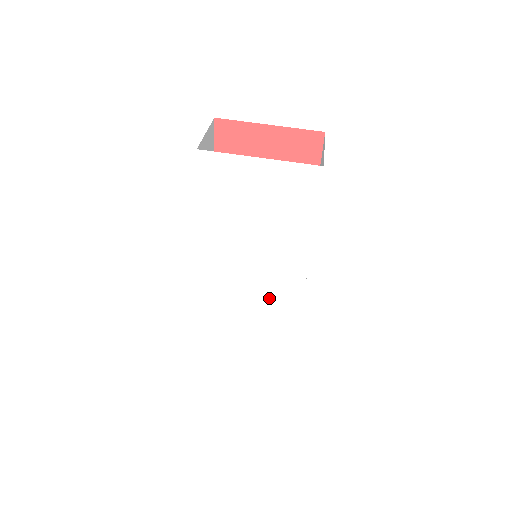
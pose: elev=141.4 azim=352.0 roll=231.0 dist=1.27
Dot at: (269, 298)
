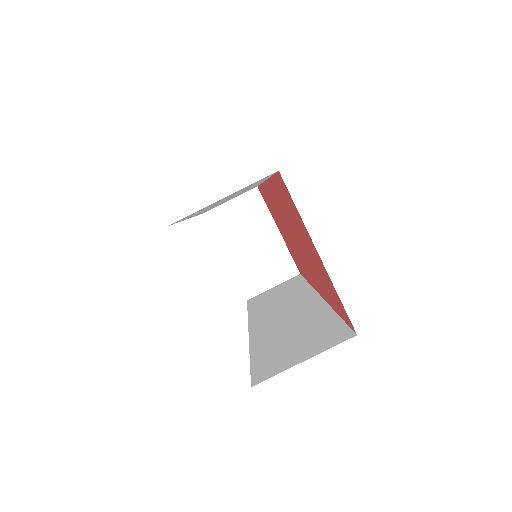
Dot at: occluded
